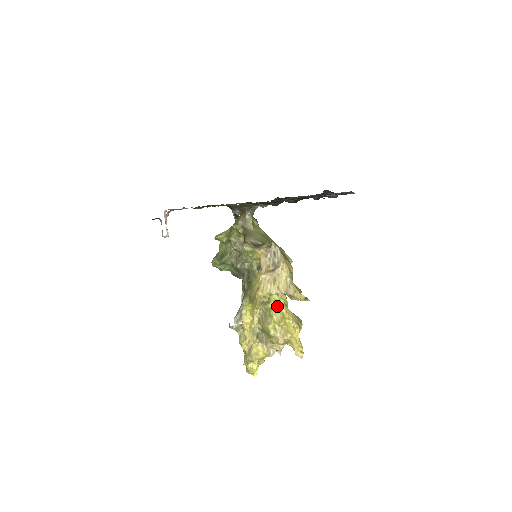
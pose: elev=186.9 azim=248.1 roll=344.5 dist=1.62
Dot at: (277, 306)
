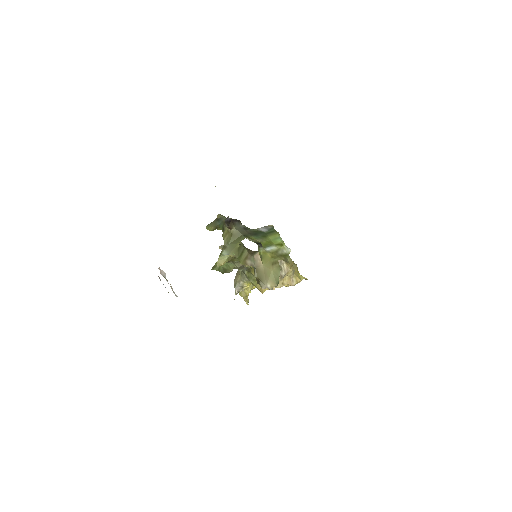
Dot at: occluded
